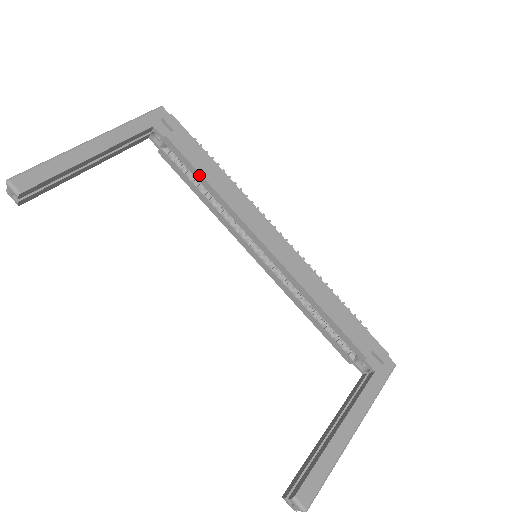
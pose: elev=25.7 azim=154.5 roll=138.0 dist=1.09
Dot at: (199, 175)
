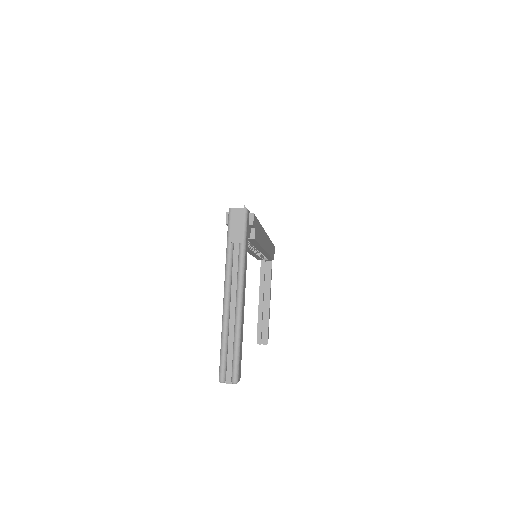
Dot at: (257, 244)
